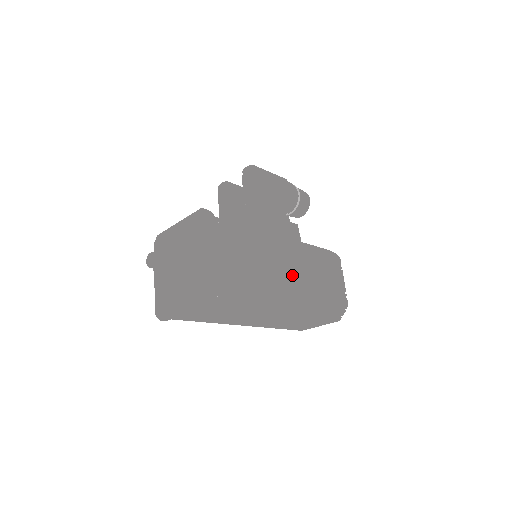
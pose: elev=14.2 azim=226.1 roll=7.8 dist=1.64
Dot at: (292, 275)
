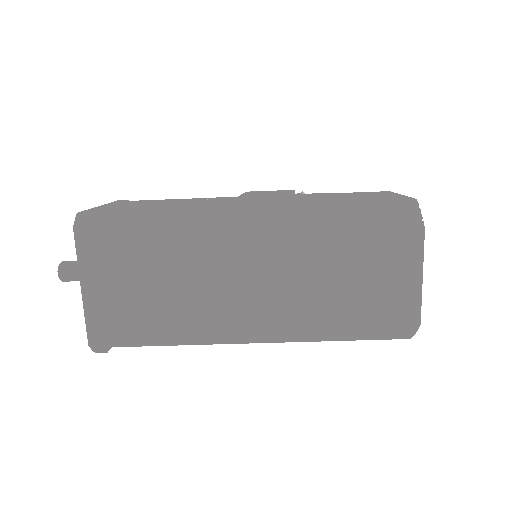
Dot at: (258, 200)
